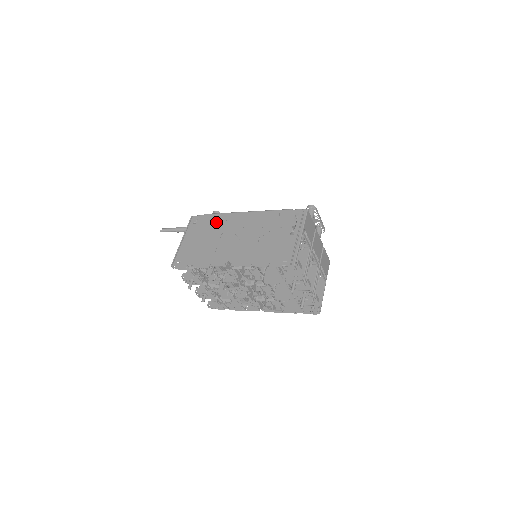
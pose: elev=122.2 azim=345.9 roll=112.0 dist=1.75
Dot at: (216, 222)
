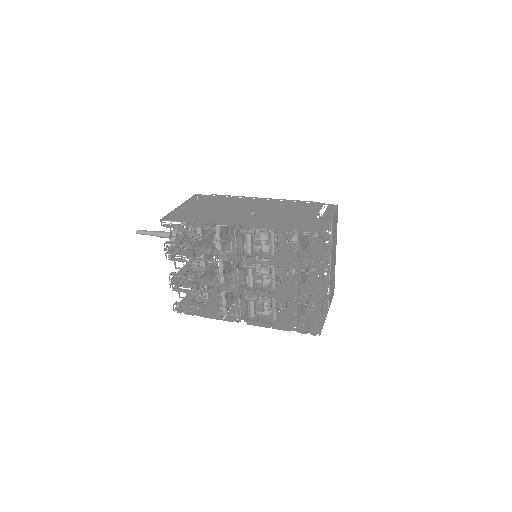
Dot at: (226, 199)
